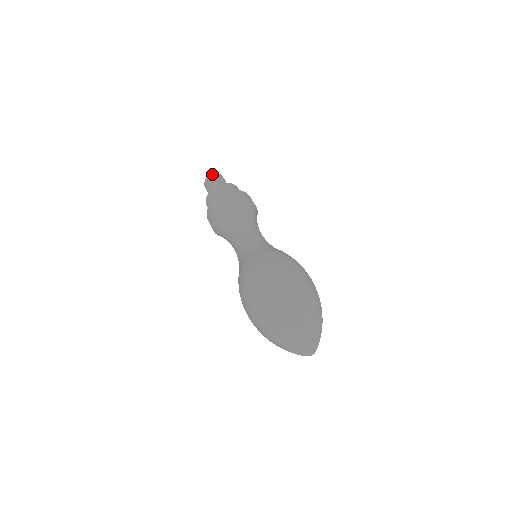
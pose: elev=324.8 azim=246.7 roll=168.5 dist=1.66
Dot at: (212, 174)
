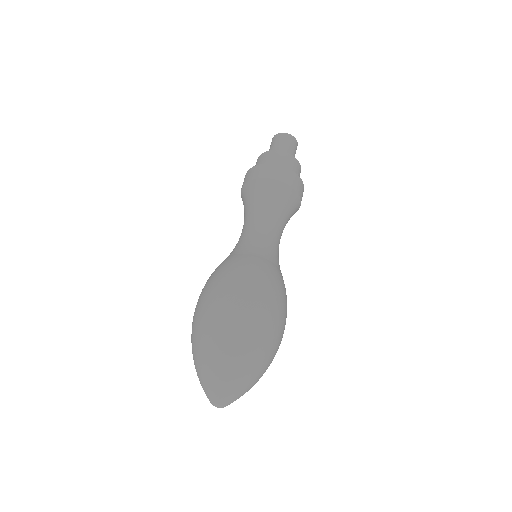
Dot at: occluded
